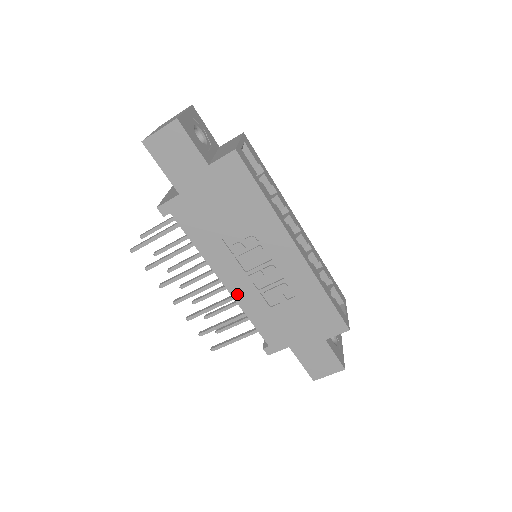
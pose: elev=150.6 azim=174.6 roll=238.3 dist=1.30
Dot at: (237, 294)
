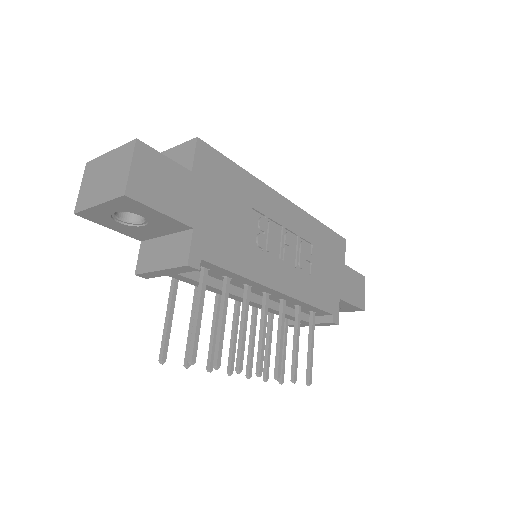
Dot at: (290, 290)
